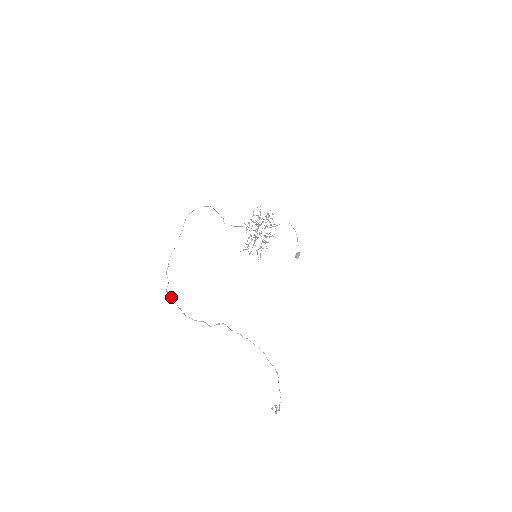
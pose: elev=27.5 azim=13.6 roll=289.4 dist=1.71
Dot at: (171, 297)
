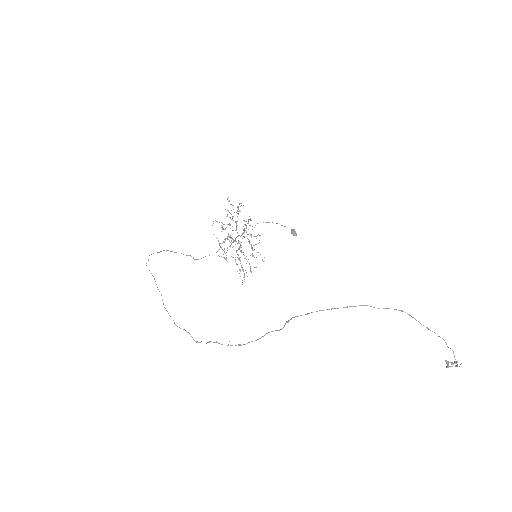
Dot at: occluded
